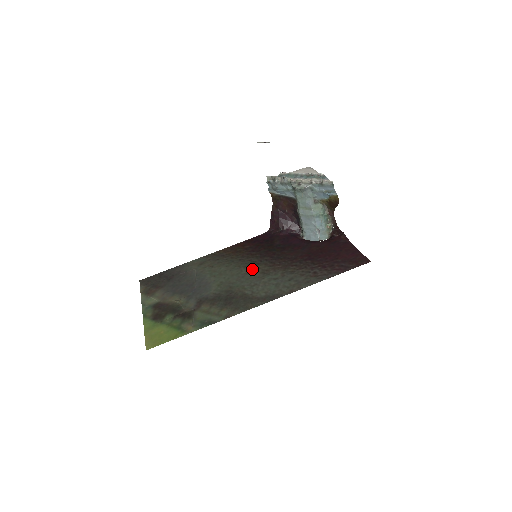
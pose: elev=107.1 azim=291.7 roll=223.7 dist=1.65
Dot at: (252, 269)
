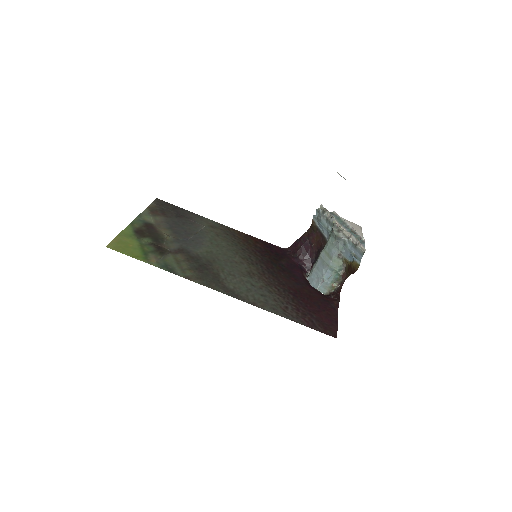
Dot at: (244, 263)
